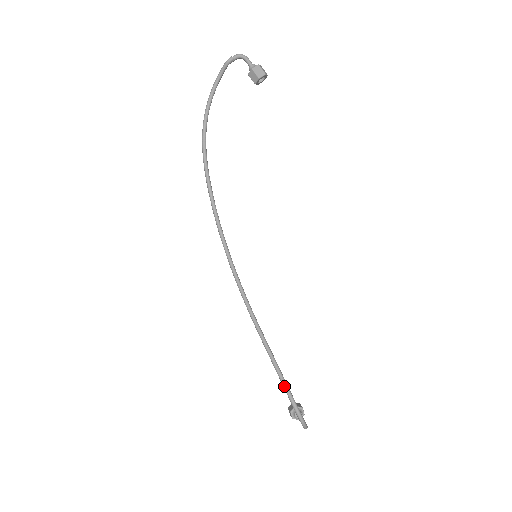
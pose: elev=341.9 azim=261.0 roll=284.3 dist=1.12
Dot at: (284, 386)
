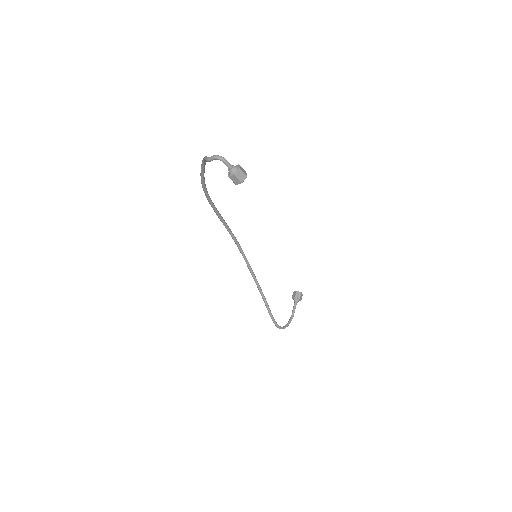
Dot at: occluded
